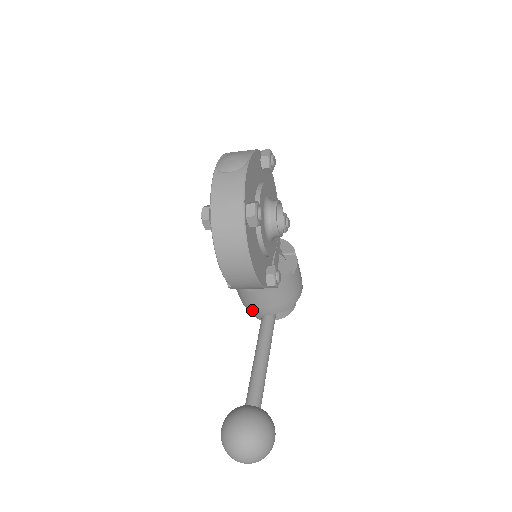
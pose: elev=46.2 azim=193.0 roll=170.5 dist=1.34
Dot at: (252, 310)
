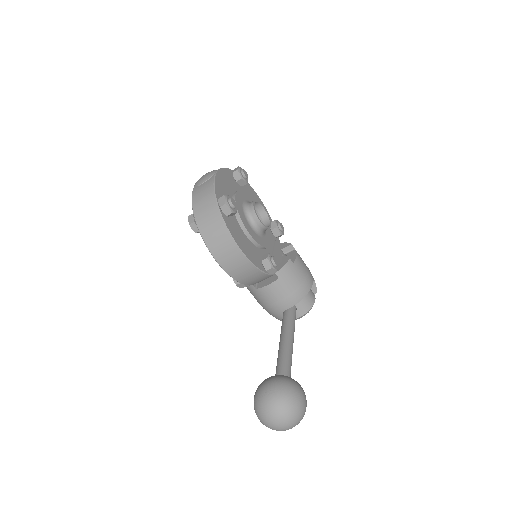
Dot at: (272, 310)
